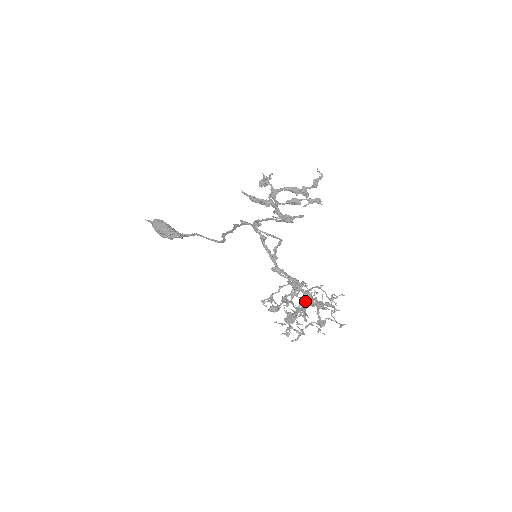
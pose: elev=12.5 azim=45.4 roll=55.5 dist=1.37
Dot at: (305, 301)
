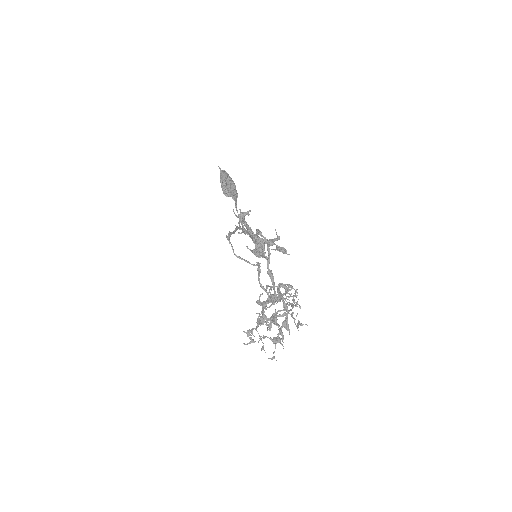
Dot at: (273, 315)
